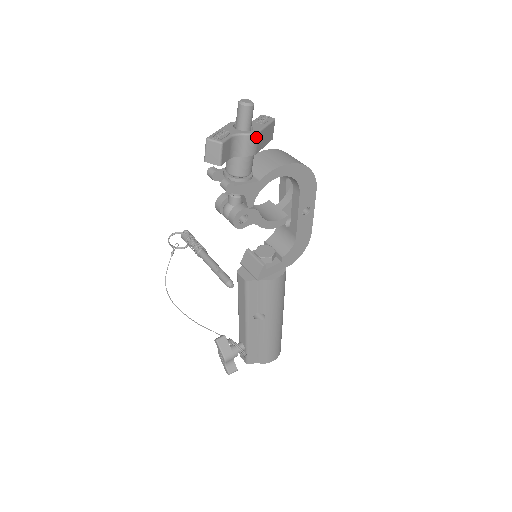
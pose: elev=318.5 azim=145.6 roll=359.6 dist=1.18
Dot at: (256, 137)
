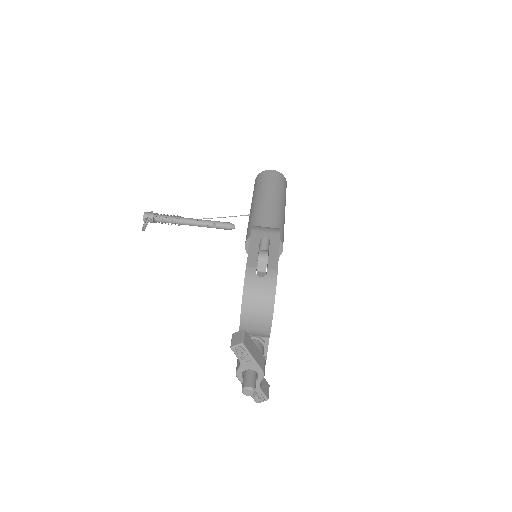
Dot at: (264, 371)
